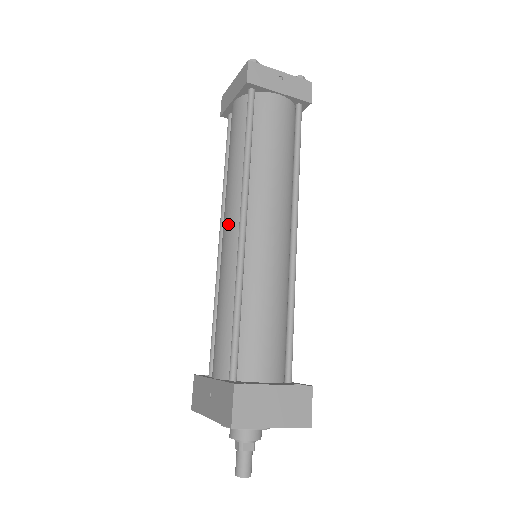
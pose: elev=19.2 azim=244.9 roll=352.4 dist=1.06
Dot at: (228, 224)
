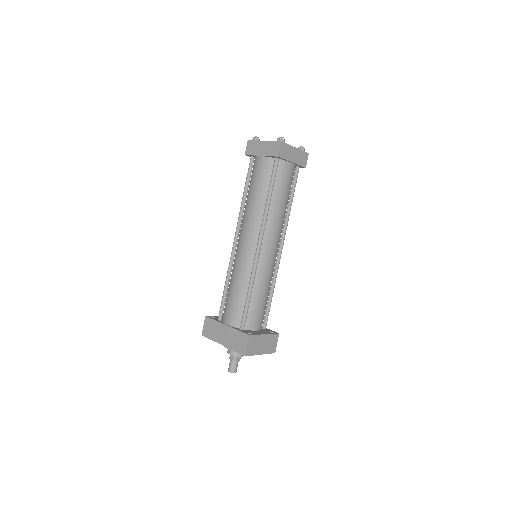
Dot at: (248, 239)
